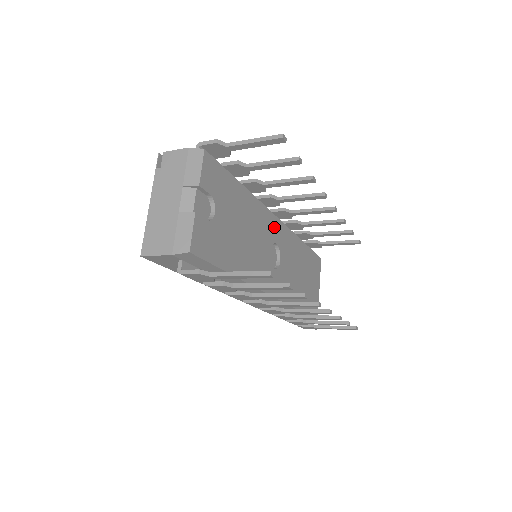
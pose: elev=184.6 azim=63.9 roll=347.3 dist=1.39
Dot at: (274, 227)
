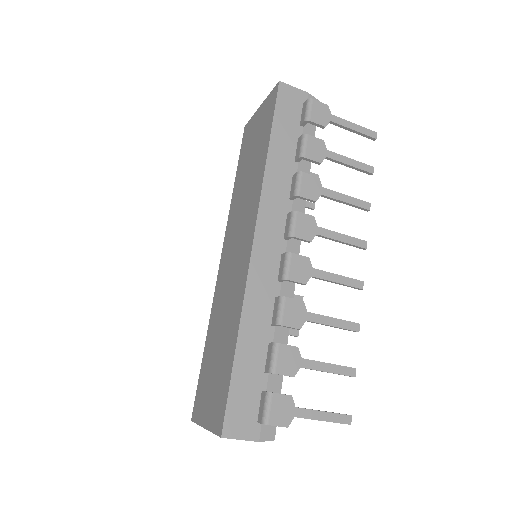
Dot at: occluded
